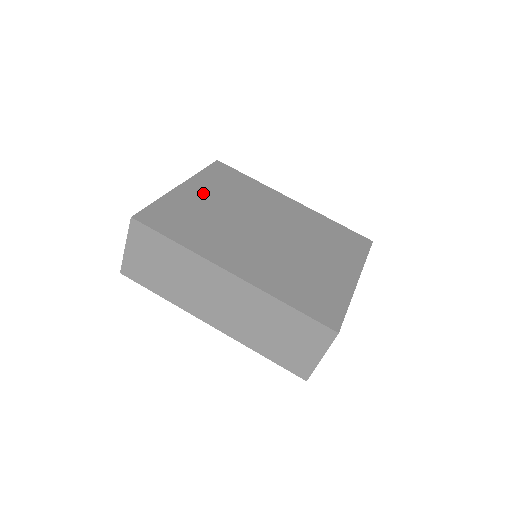
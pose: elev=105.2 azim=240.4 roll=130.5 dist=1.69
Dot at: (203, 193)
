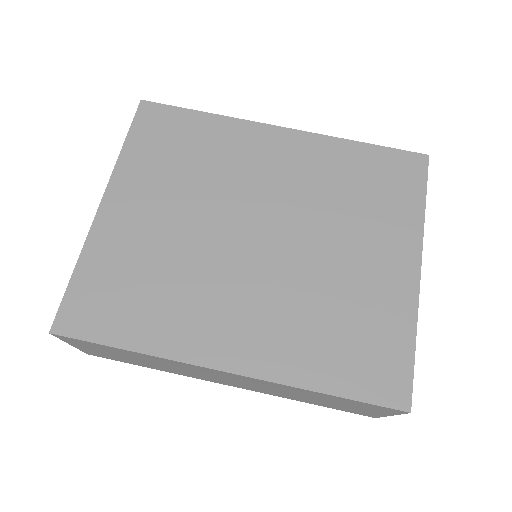
Dot at: (139, 203)
